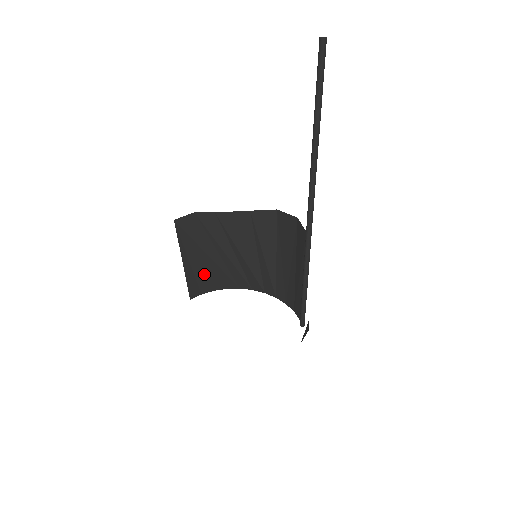
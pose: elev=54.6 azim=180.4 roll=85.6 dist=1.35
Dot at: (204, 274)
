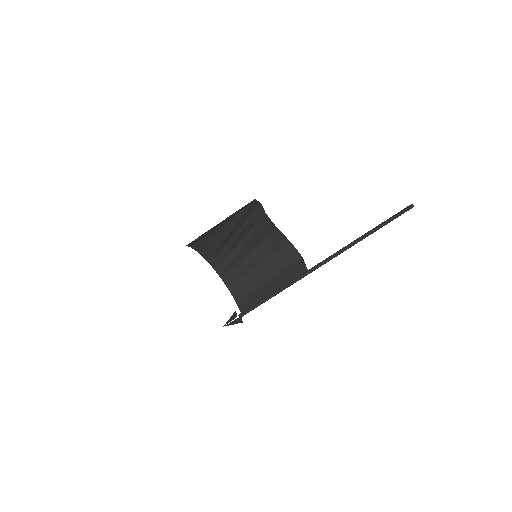
Dot at: (210, 238)
